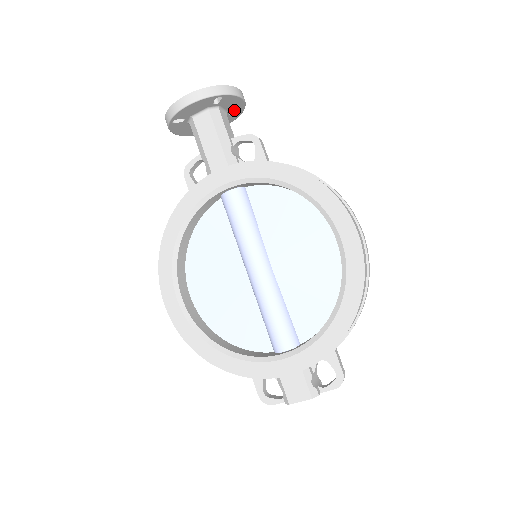
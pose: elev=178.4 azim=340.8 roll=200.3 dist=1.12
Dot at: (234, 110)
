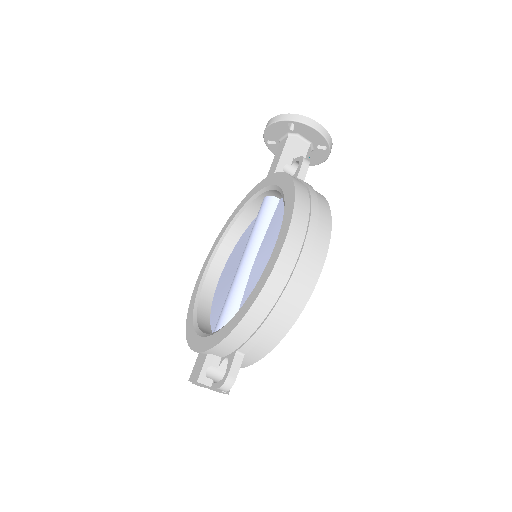
Dot at: (318, 143)
